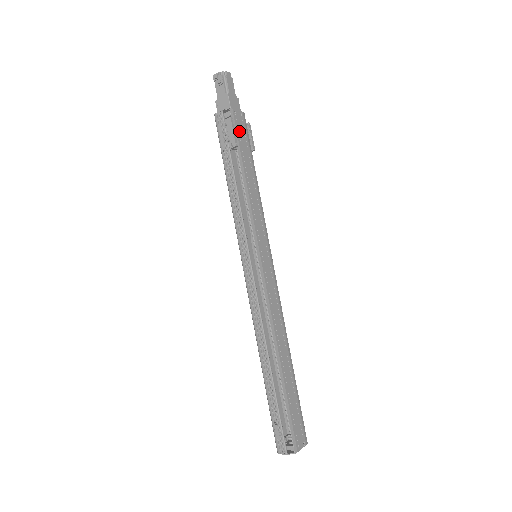
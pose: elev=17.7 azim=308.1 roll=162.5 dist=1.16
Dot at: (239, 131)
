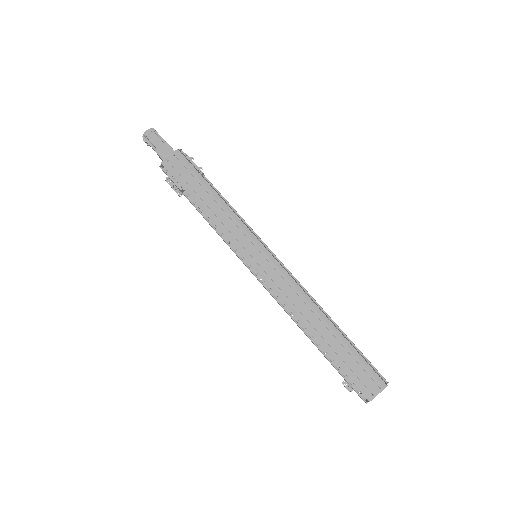
Dot at: (179, 173)
